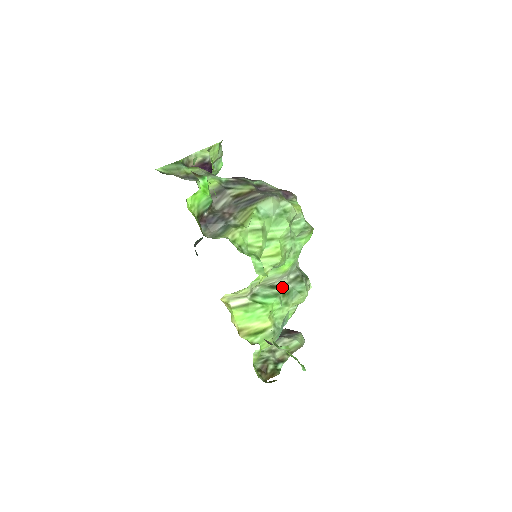
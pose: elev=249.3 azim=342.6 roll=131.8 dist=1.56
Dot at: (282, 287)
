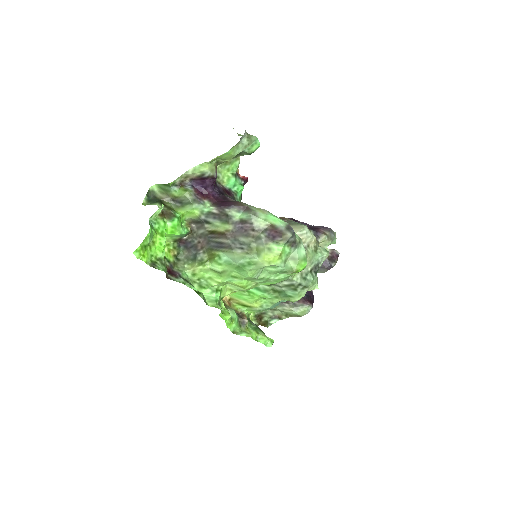
Dot at: (275, 286)
